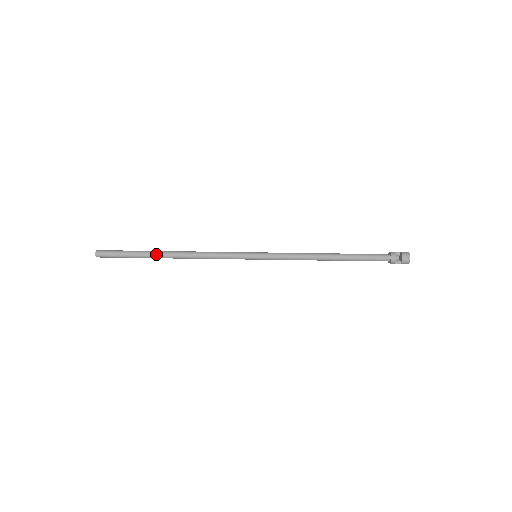
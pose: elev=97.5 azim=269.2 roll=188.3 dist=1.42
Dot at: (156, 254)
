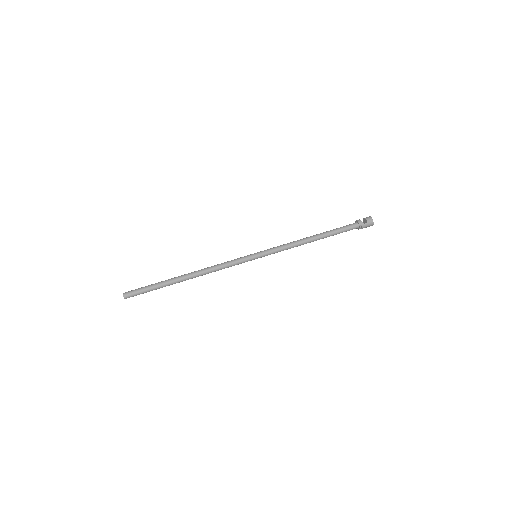
Dot at: (174, 278)
